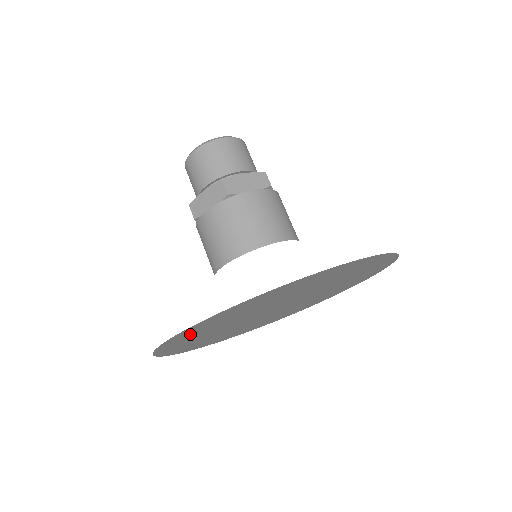
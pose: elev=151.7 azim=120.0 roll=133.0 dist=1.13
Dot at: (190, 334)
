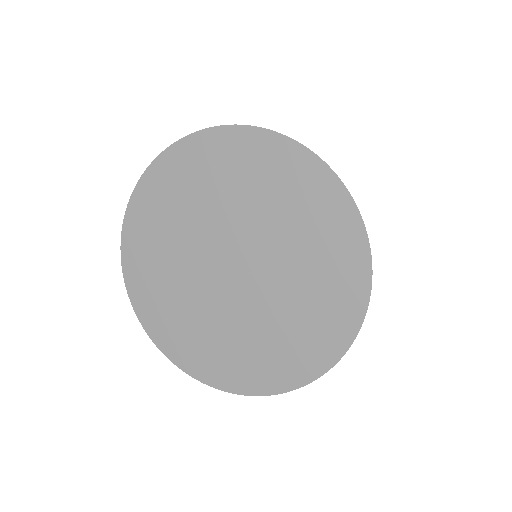
Dot at: (141, 265)
